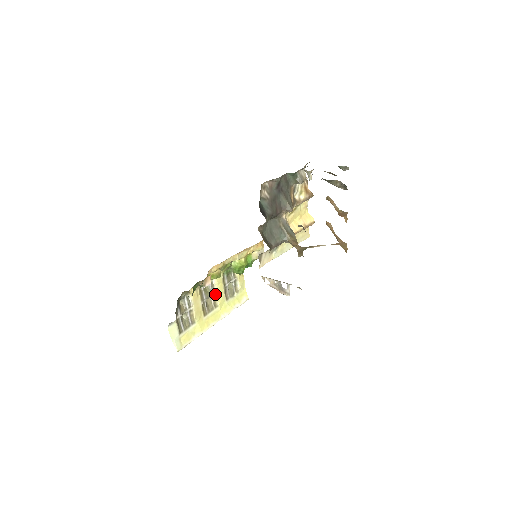
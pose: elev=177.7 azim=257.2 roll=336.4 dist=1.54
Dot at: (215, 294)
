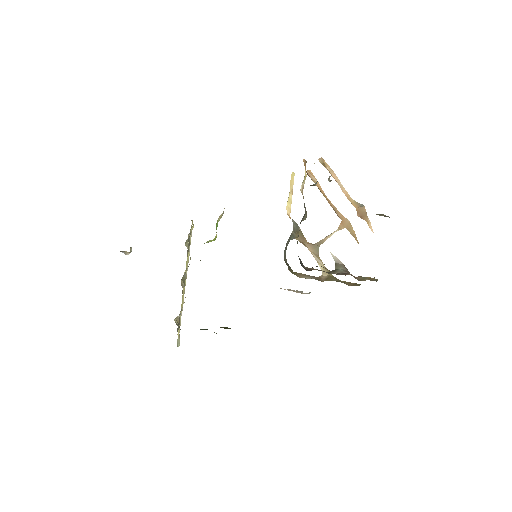
Dot at: occluded
